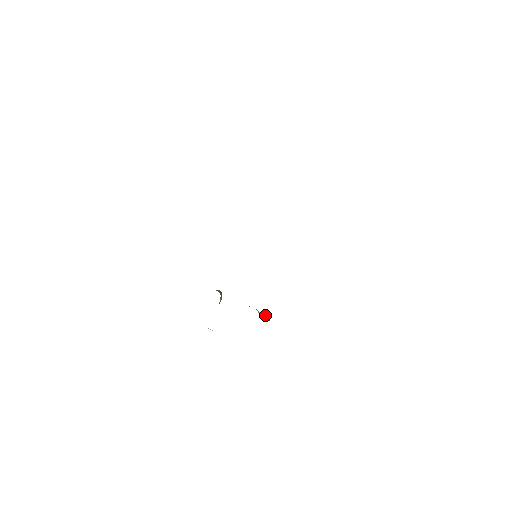
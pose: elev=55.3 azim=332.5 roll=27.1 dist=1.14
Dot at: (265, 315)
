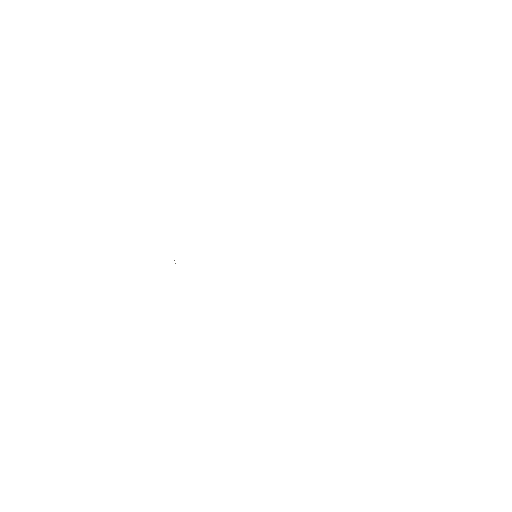
Dot at: occluded
